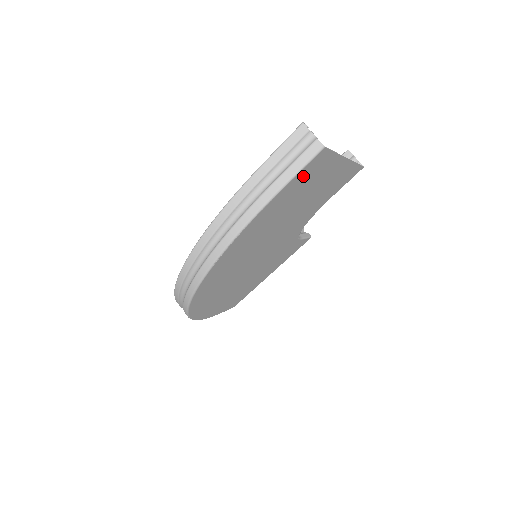
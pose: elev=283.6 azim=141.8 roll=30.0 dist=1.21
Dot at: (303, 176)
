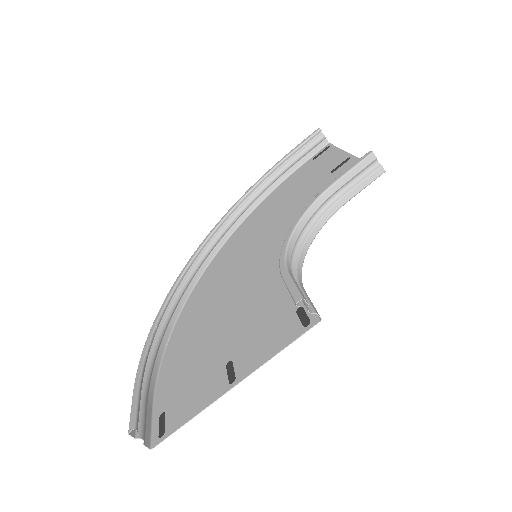
Dot at: (168, 411)
